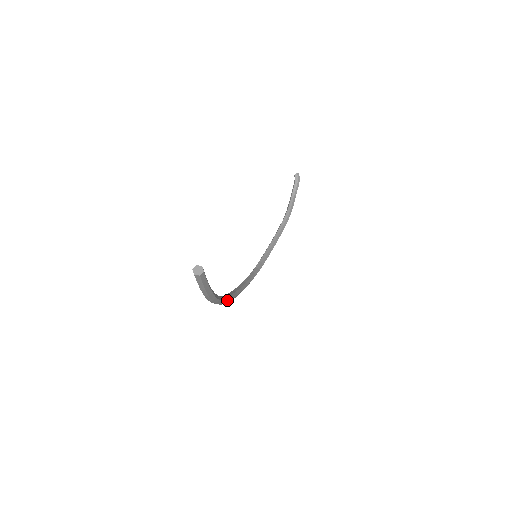
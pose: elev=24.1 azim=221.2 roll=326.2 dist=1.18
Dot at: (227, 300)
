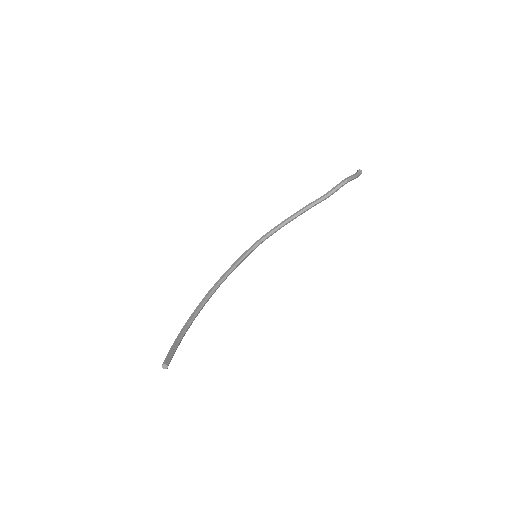
Dot at: occluded
